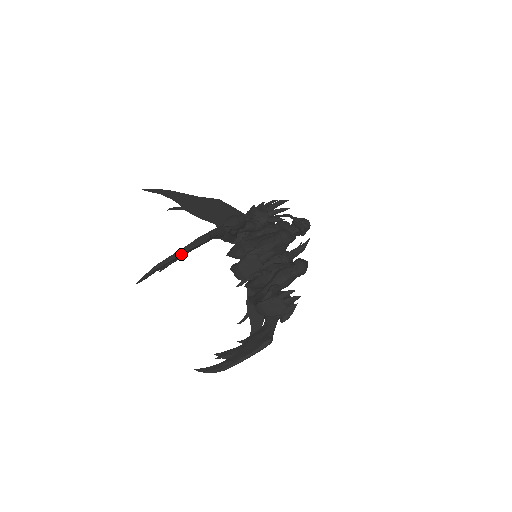
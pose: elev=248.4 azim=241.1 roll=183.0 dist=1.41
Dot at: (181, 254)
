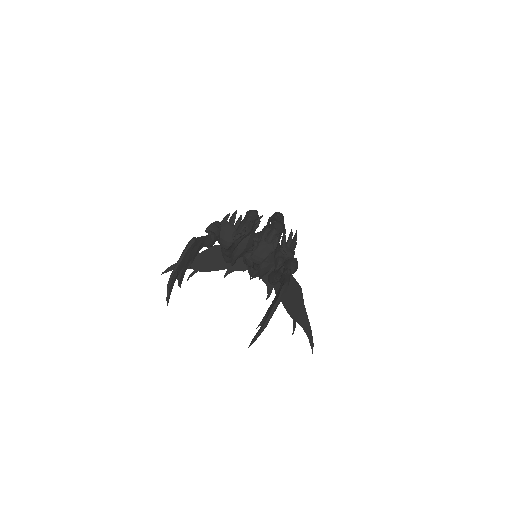
Dot at: (182, 259)
